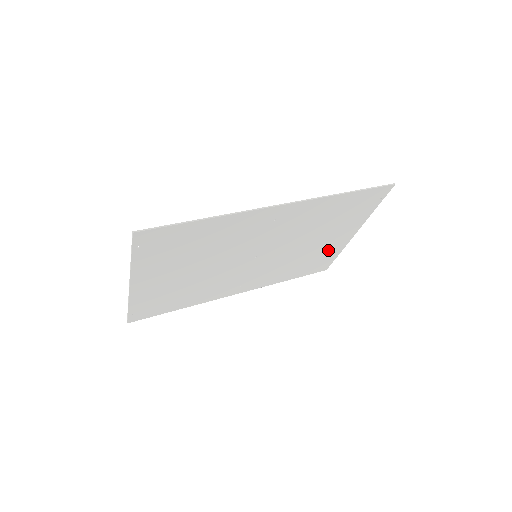
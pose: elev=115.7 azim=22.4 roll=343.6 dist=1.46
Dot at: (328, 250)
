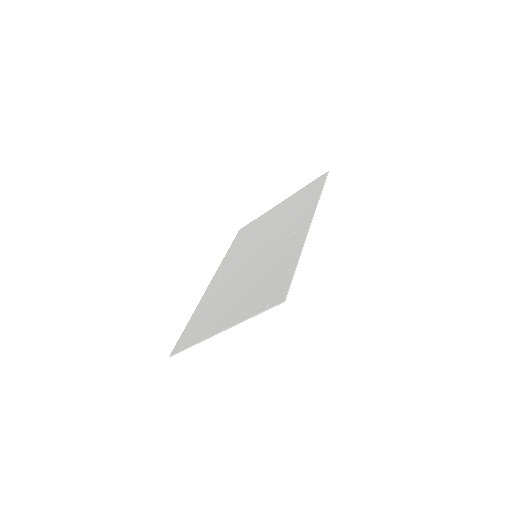
Dot at: (262, 221)
